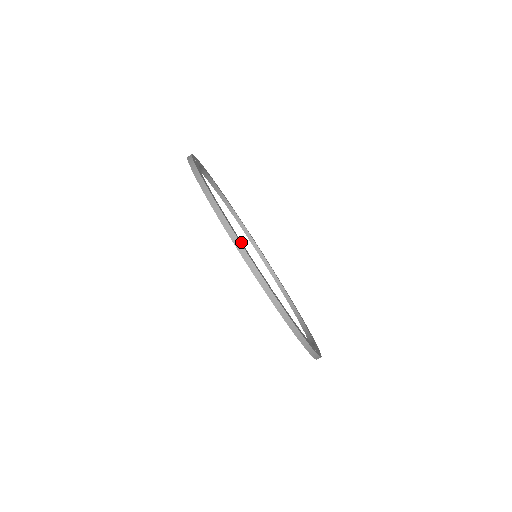
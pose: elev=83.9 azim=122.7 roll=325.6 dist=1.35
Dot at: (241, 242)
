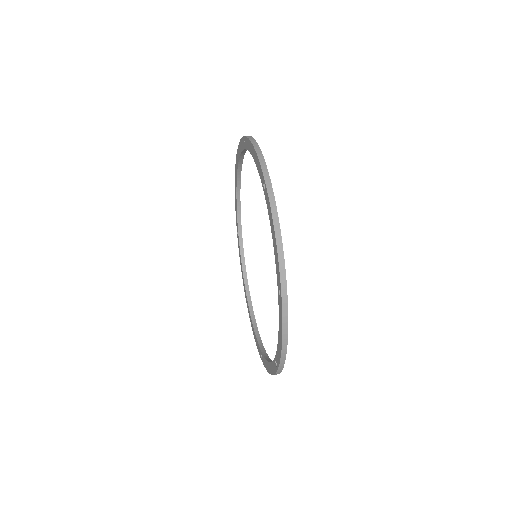
Dot at: occluded
